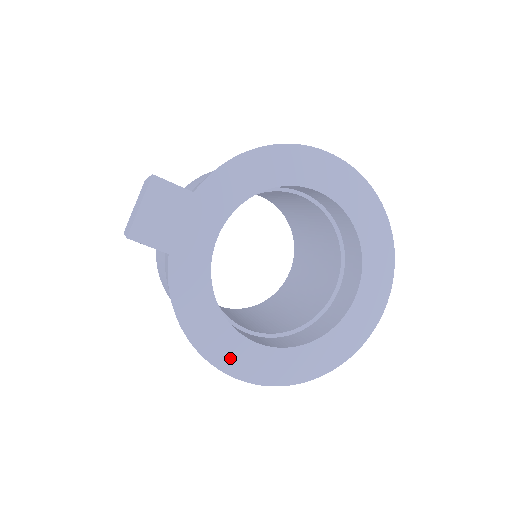
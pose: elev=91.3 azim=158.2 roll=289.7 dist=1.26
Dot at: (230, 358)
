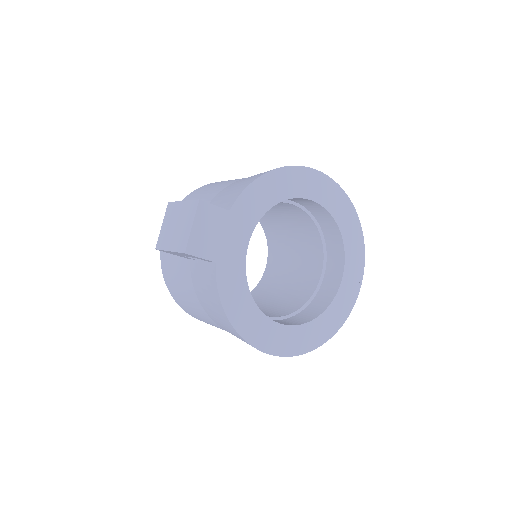
Dot at: (264, 339)
